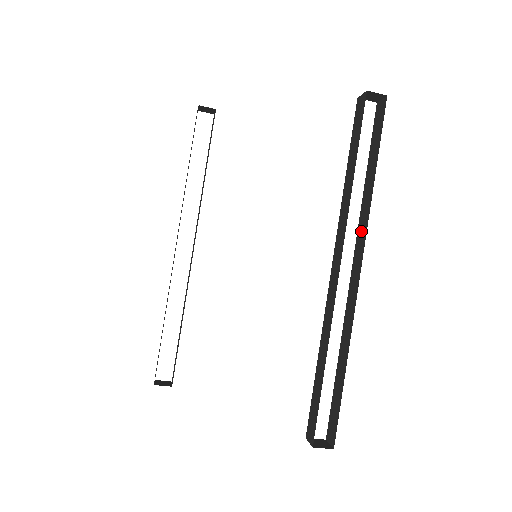
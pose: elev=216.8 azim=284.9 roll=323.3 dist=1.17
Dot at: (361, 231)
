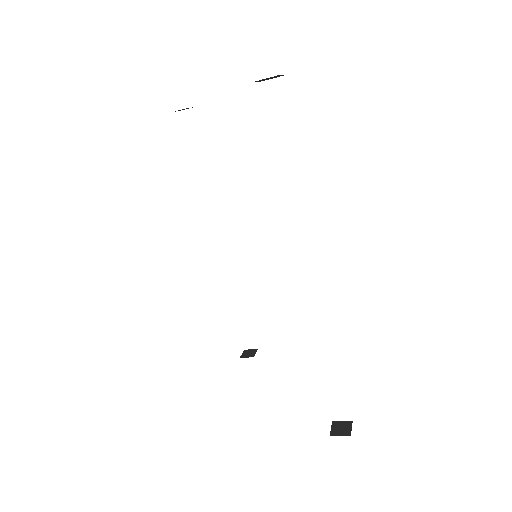
Dot at: occluded
